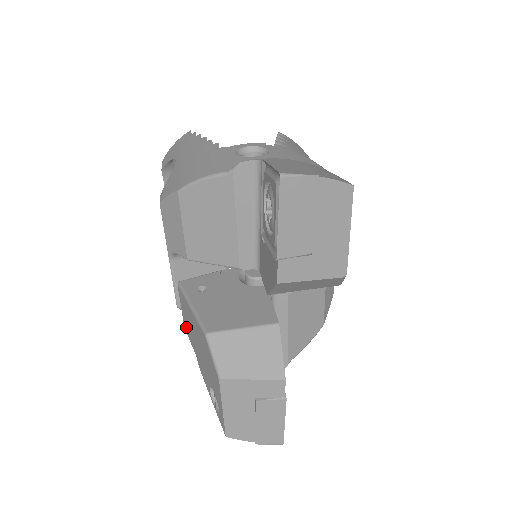
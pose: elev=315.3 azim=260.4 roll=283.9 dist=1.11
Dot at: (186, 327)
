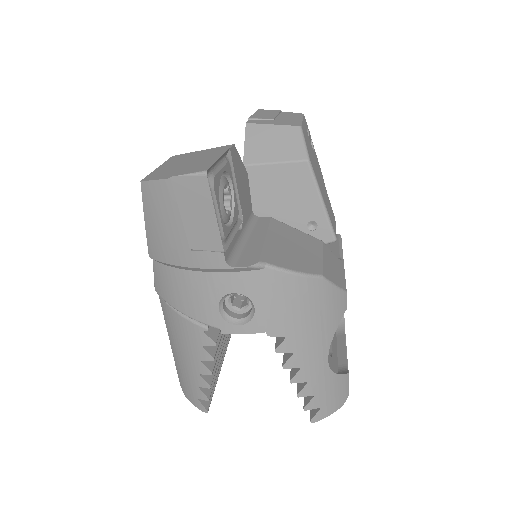
Dot at: occluded
